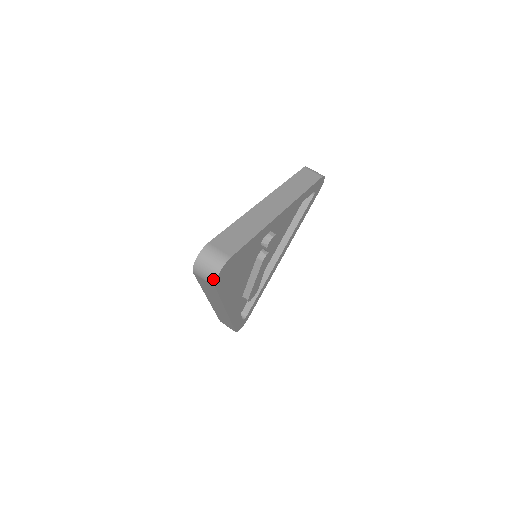
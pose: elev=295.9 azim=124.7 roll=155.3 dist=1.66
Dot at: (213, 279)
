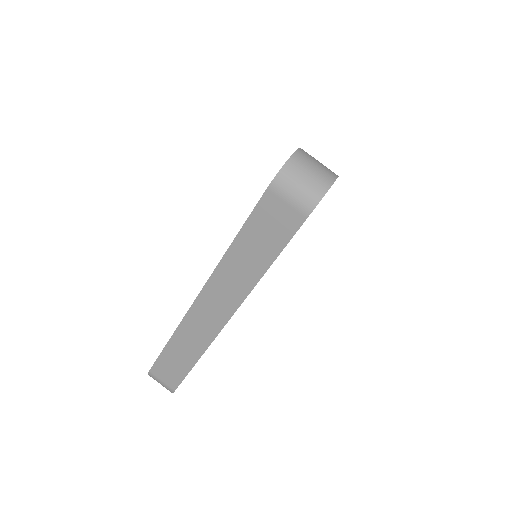
Dot at: (315, 198)
